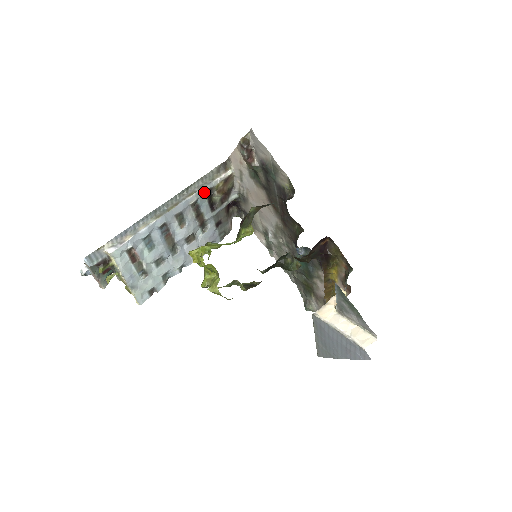
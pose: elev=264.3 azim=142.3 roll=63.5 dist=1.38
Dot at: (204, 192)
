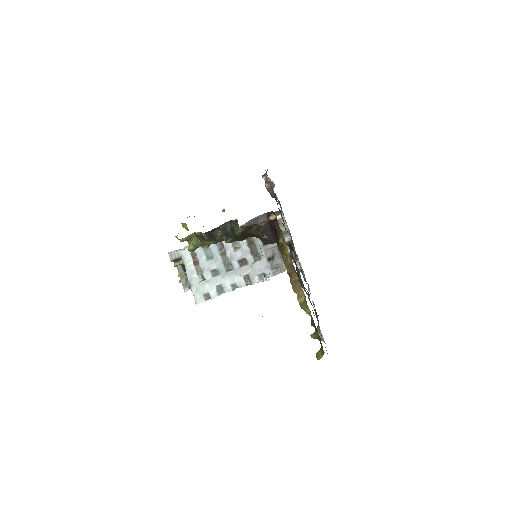
Dot at: occluded
